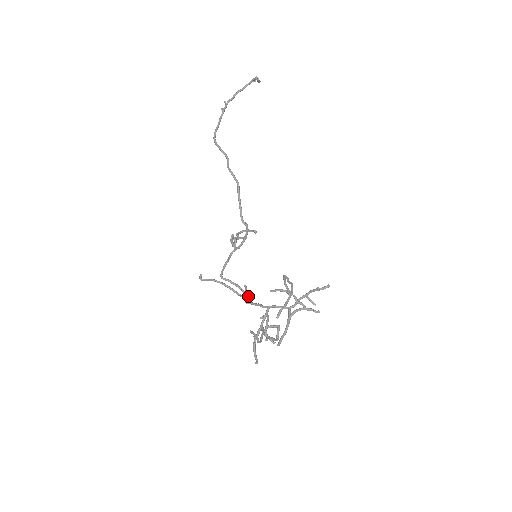
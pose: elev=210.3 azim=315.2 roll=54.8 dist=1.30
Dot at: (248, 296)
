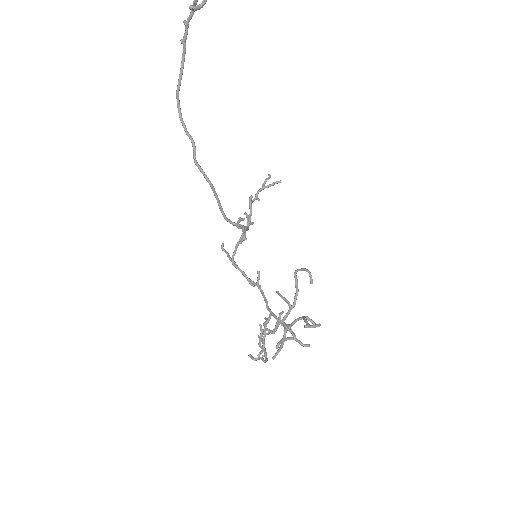
Dot at: (259, 287)
